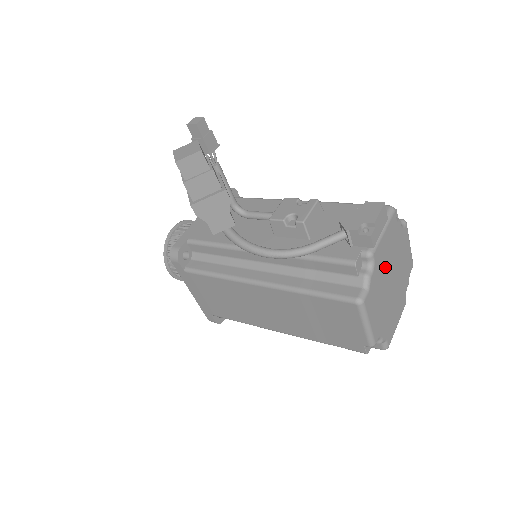
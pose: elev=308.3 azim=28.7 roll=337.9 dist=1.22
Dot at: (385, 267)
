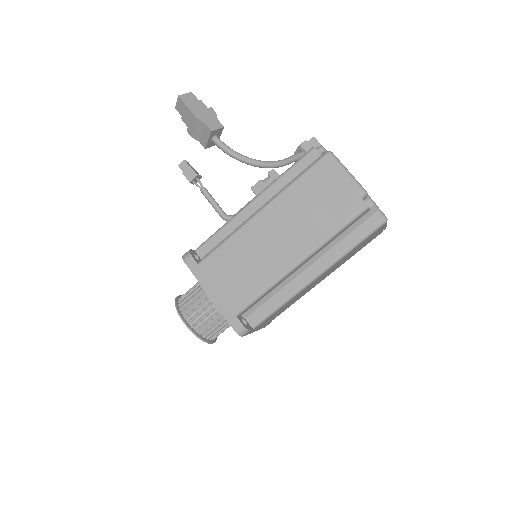
Dot at: occluded
